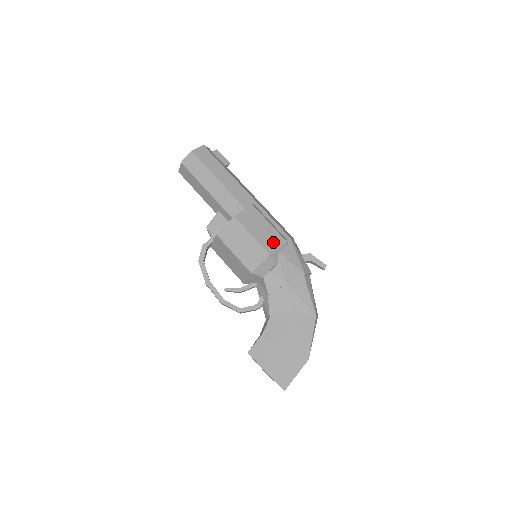
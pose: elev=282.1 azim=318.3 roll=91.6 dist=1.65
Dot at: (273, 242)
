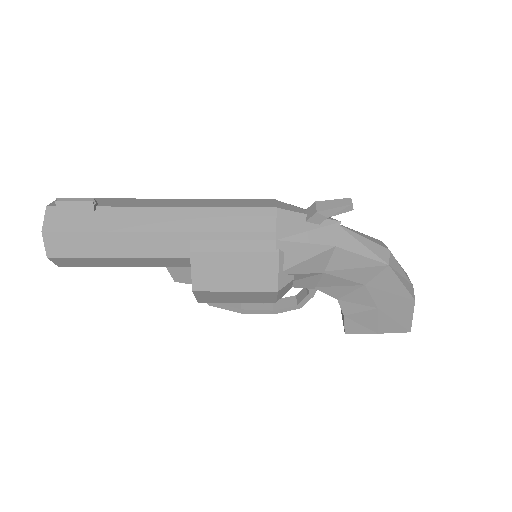
Dot at: (265, 272)
